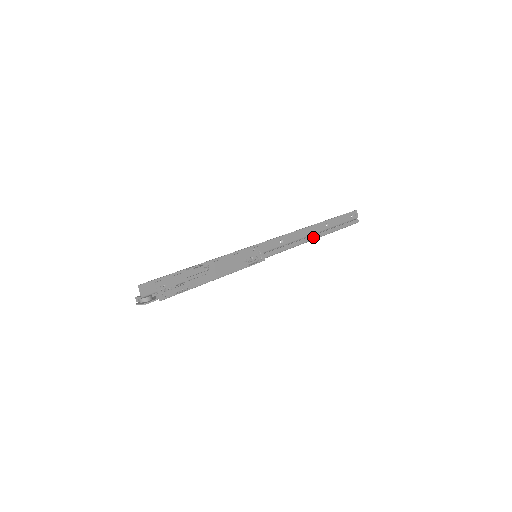
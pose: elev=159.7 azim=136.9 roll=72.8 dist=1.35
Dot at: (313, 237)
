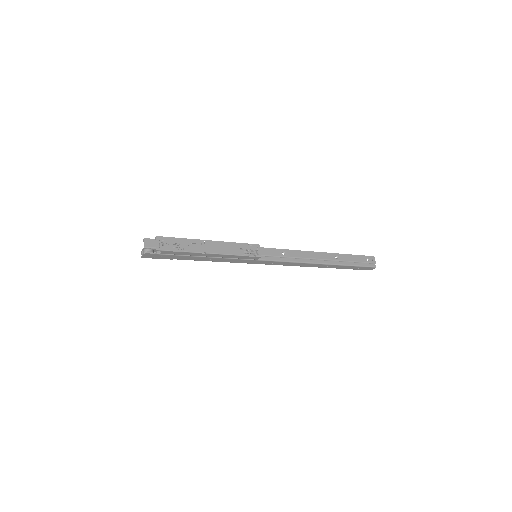
Dot at: (320, 262)
